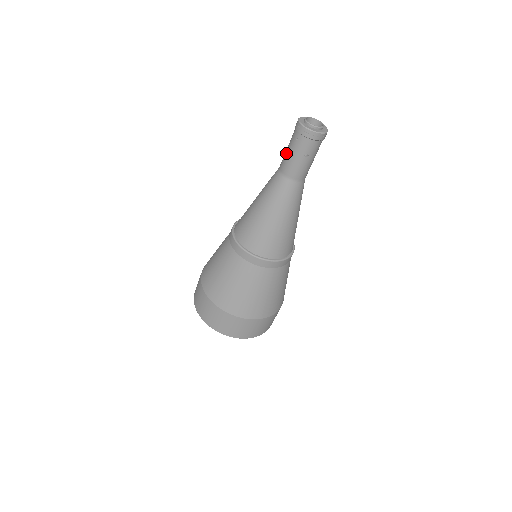
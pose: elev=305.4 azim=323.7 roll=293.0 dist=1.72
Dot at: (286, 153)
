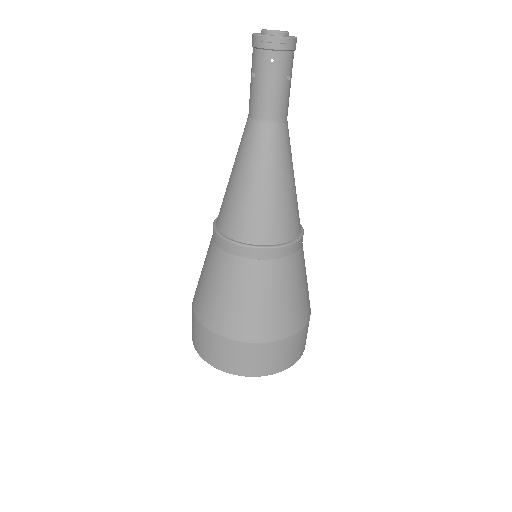
Dot at: (260, 91)
